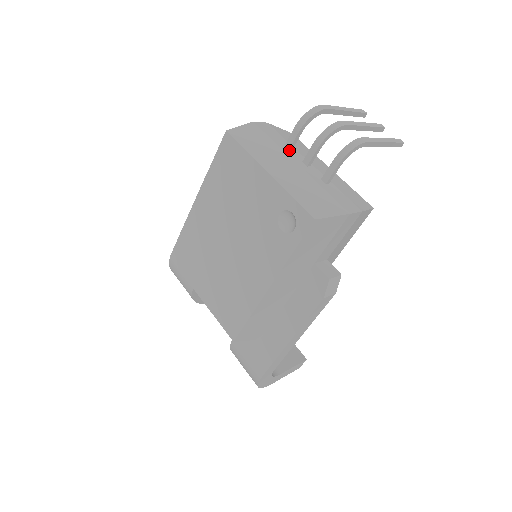
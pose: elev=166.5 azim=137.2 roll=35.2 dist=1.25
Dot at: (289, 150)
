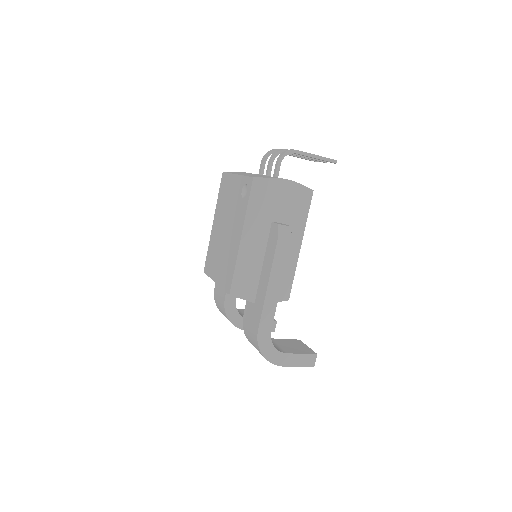
Dot at: occluded
